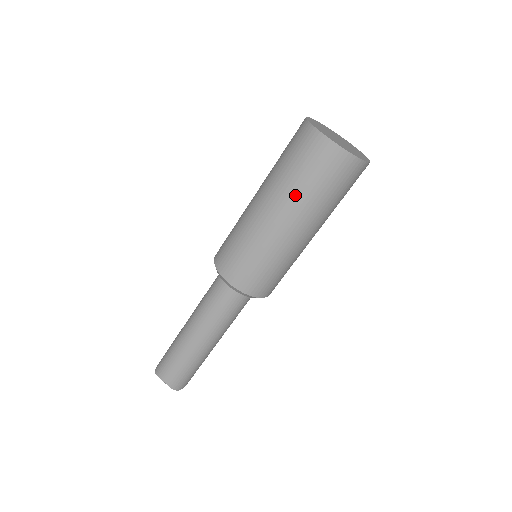
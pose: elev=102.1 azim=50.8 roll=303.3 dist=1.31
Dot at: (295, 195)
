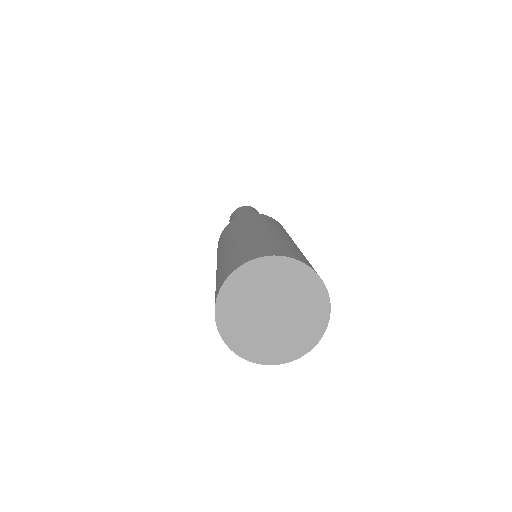
Dot at: occluded
